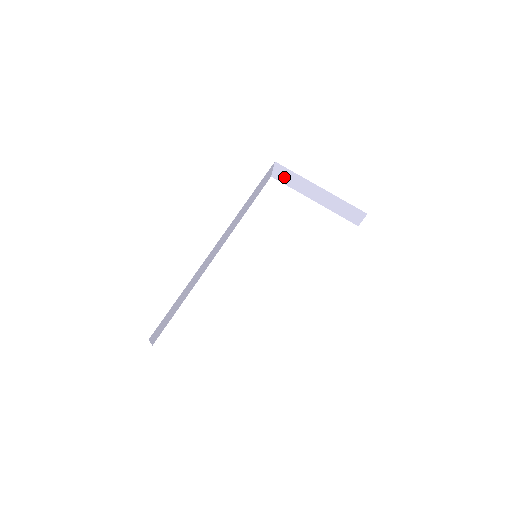
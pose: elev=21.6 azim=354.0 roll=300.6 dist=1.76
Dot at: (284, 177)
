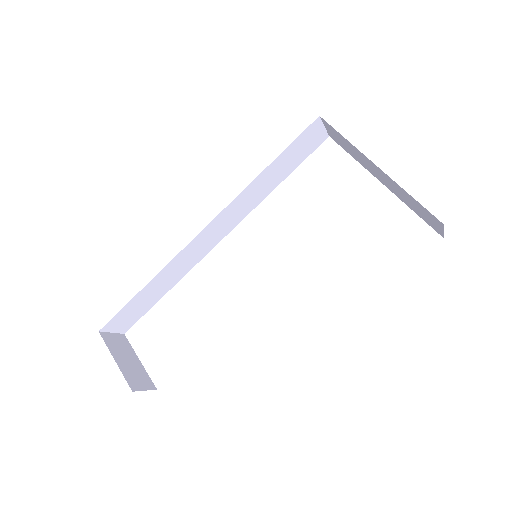
Dot at: (339, 140)
